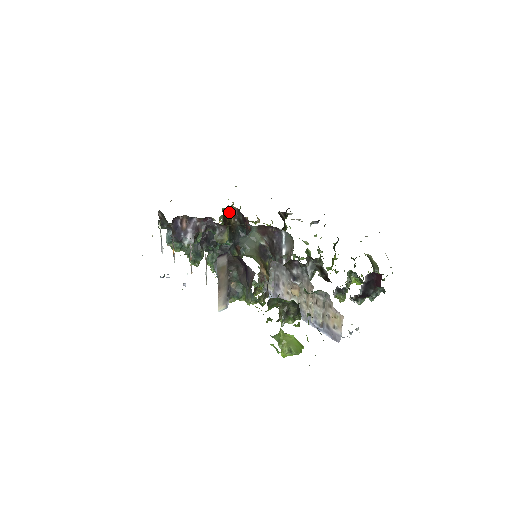
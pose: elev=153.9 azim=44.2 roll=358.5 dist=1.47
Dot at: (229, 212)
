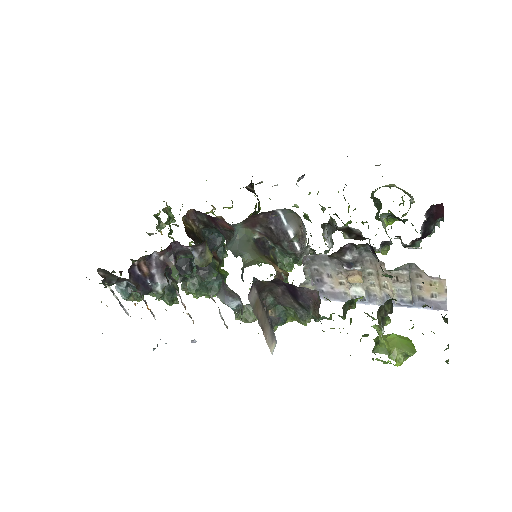
Dot at: (185, 220)
